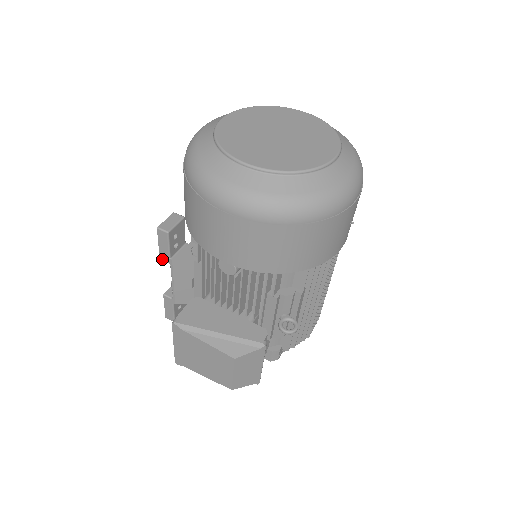
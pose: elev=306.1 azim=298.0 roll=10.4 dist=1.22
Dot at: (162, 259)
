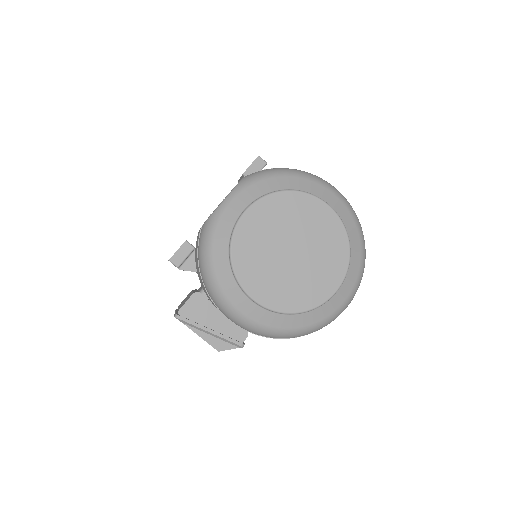
Dot at: occluded
